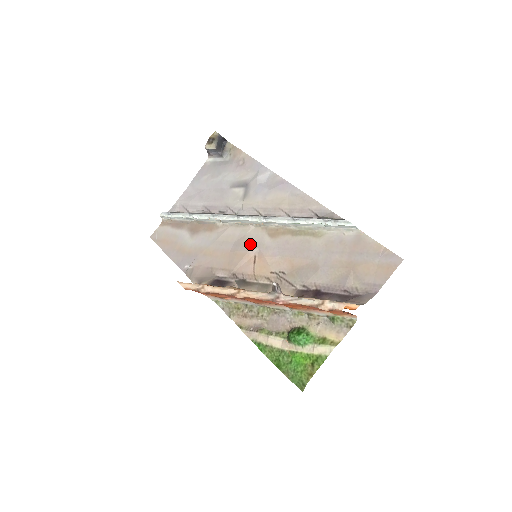
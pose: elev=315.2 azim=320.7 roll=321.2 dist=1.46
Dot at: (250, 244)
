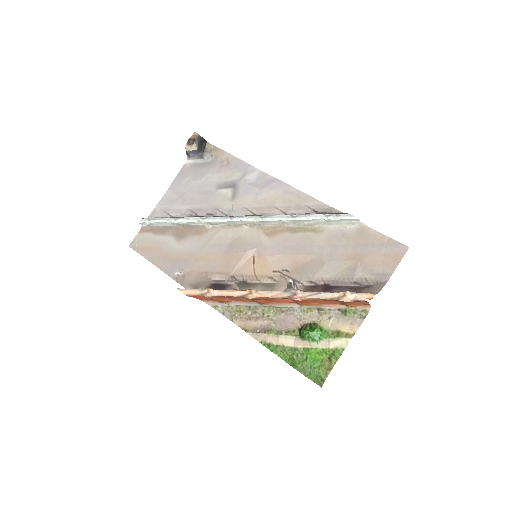
Dot at: (247, 245)
